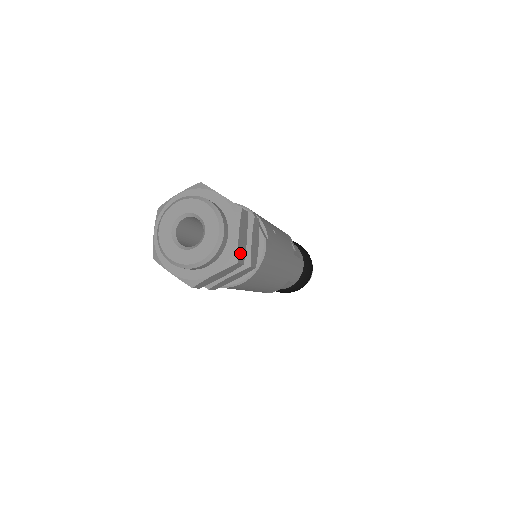
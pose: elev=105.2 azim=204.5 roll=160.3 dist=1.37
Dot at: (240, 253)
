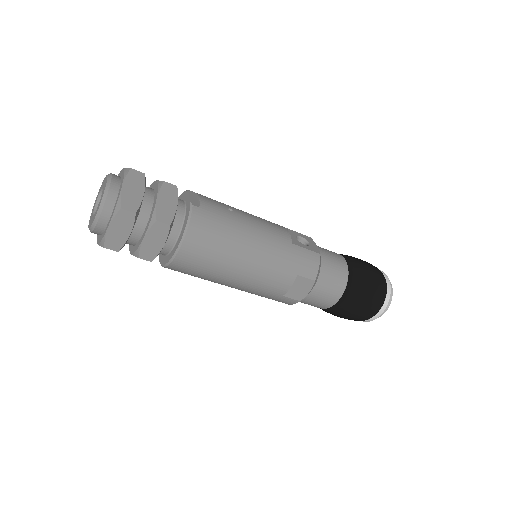
Dot at: (127, 202)
